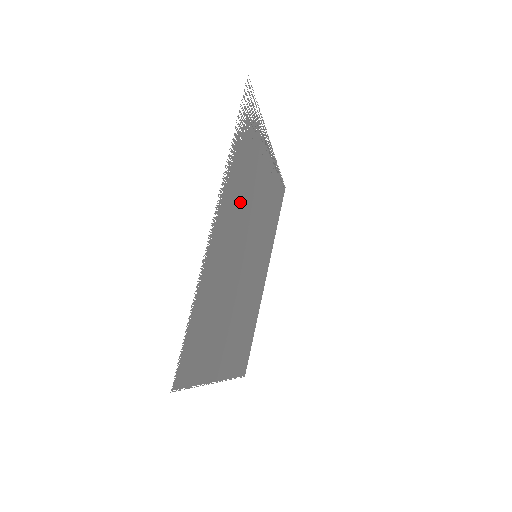
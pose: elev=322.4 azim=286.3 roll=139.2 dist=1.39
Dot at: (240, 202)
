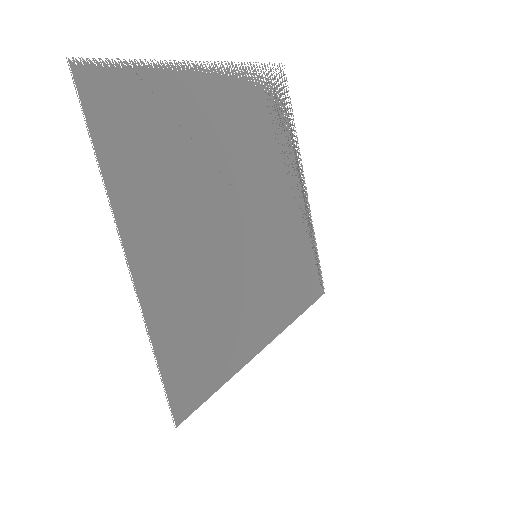
Dot at: (247, 134)
